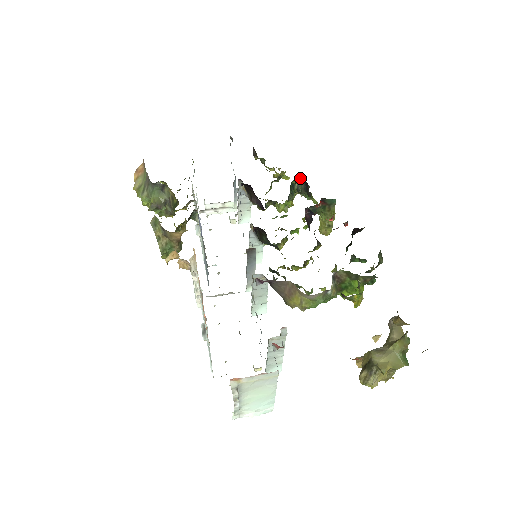
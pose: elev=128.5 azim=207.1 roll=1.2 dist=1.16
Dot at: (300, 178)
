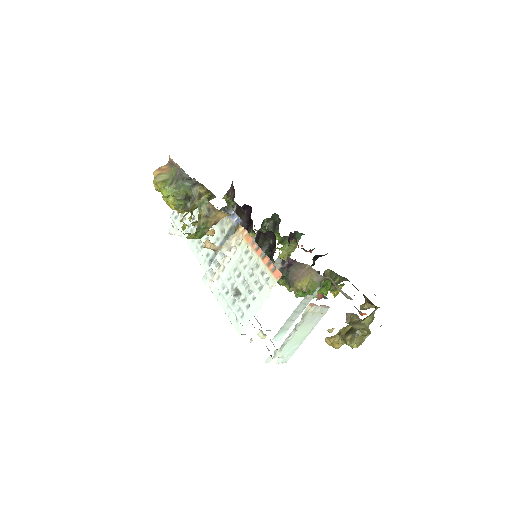
Dot at: (273, 217)
